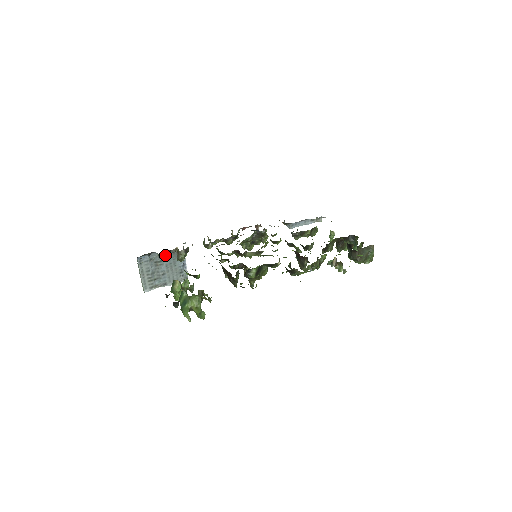
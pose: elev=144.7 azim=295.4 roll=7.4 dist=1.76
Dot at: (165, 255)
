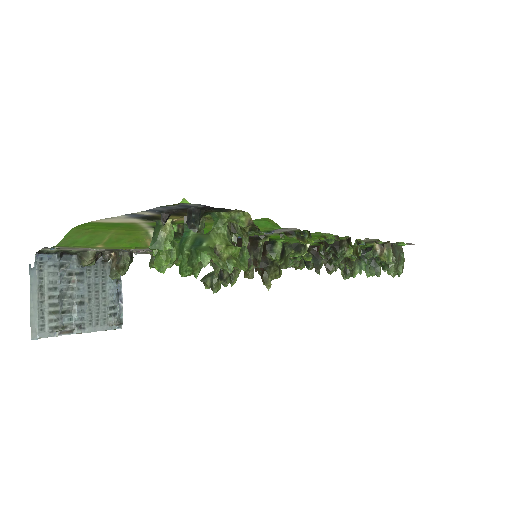
Dot at: (94, 255)
